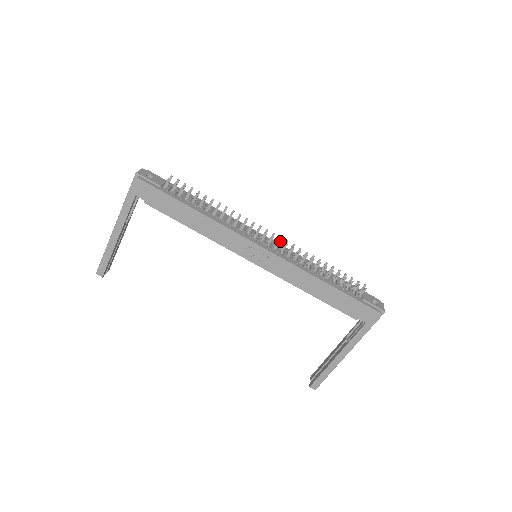
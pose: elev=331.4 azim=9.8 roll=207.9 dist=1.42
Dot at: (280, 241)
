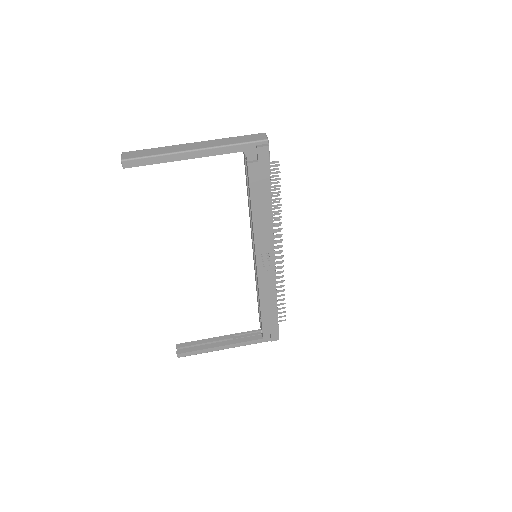
Dot at: occluded
